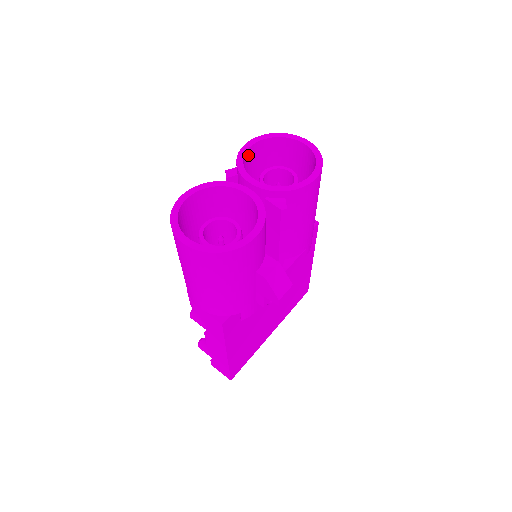
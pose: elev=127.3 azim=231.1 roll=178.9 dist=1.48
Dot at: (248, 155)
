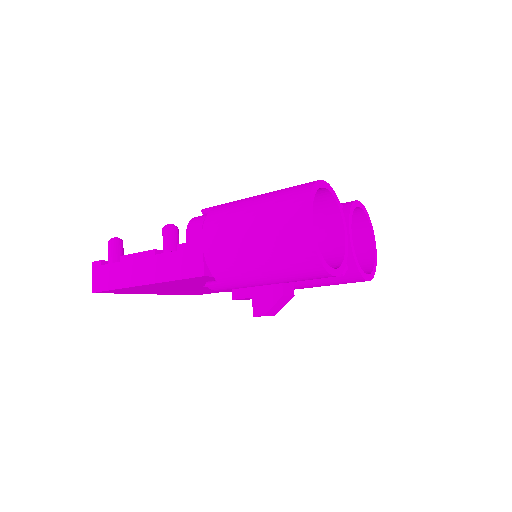
Dot at: occluded
